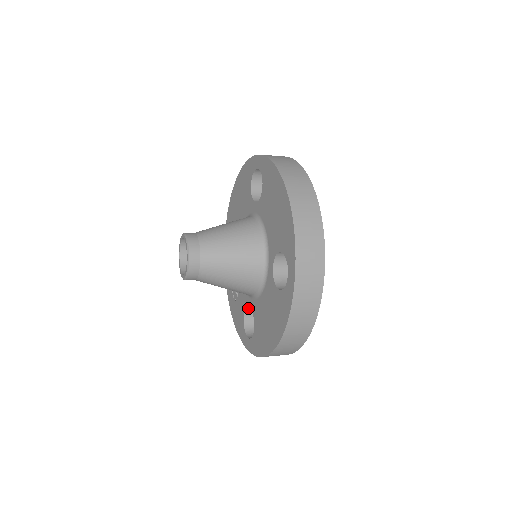
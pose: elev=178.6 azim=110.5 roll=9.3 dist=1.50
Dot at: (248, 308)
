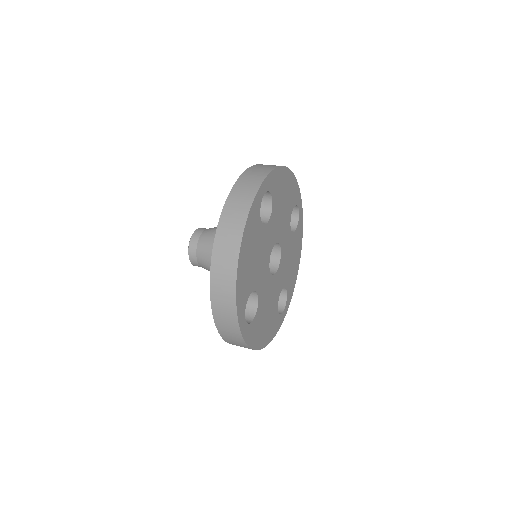
Dot at: occluded
